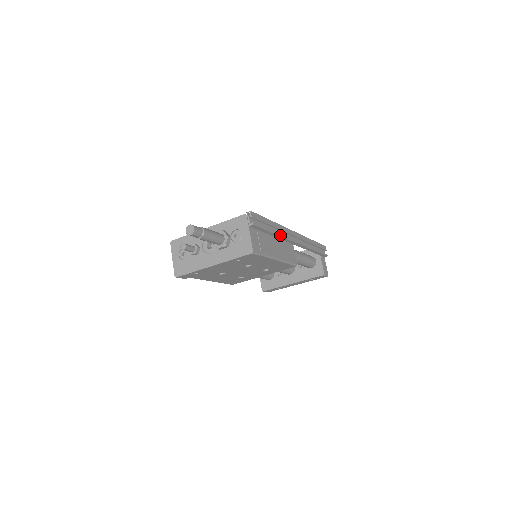
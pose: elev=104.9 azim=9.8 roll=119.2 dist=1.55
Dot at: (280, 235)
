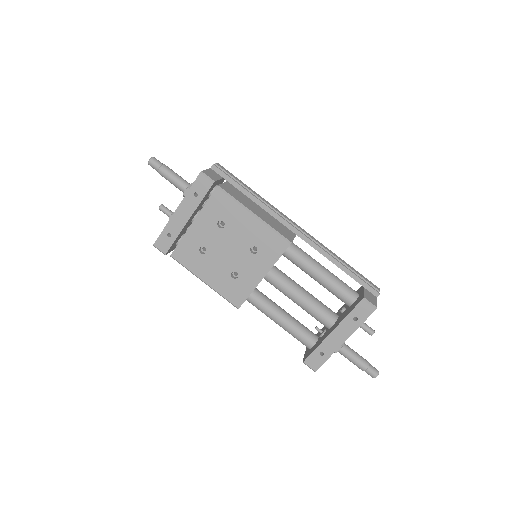
Dot at: (261, 202)
